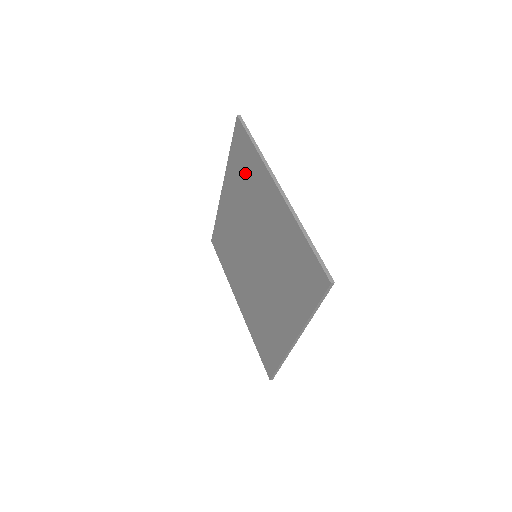
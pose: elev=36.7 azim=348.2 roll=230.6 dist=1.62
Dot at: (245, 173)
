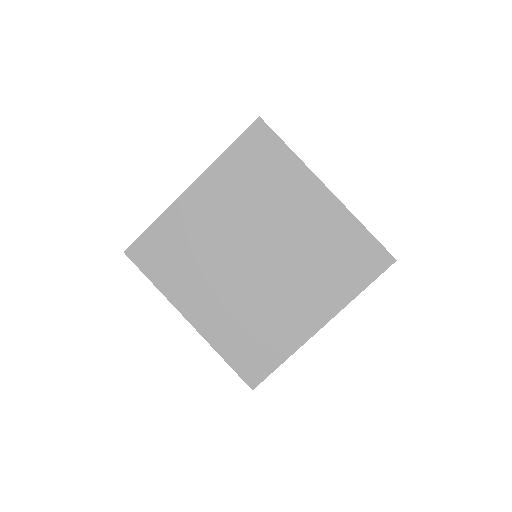
Dot at: (261, 172)
